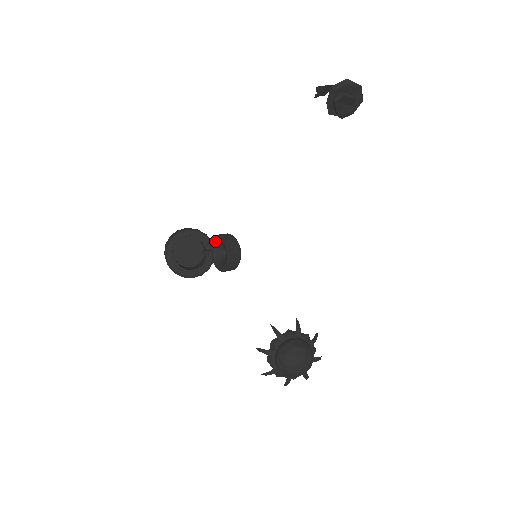
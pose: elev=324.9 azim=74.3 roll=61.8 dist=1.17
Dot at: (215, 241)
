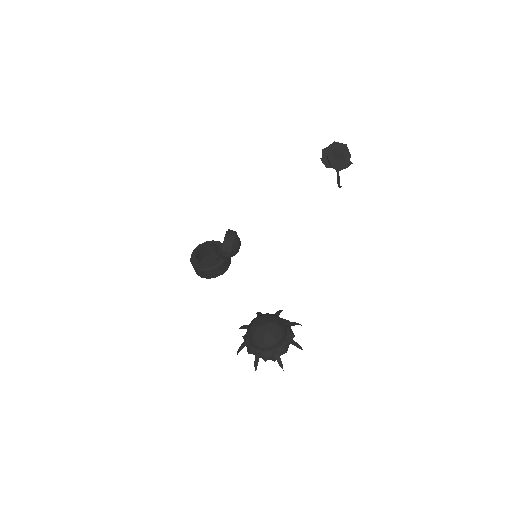
Dot at: occluded
